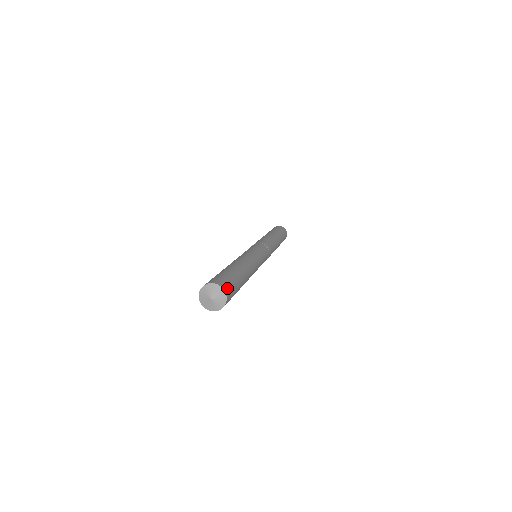
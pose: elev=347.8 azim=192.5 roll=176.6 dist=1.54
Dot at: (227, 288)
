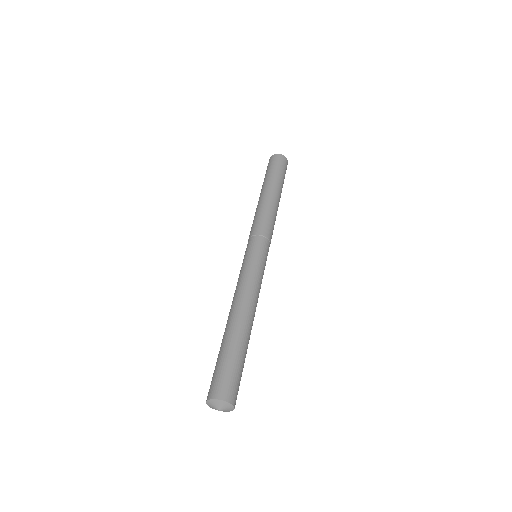
Dot at: (226, 391)
